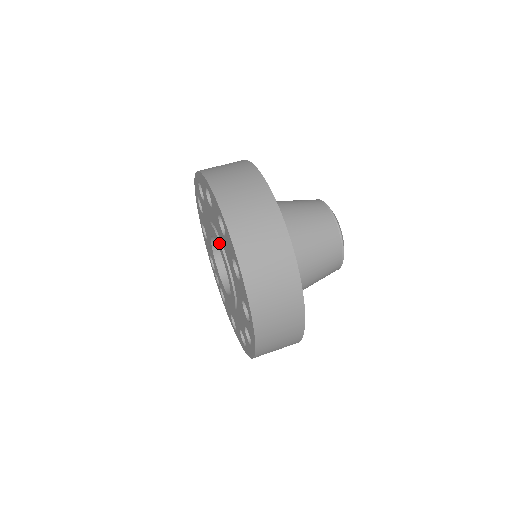
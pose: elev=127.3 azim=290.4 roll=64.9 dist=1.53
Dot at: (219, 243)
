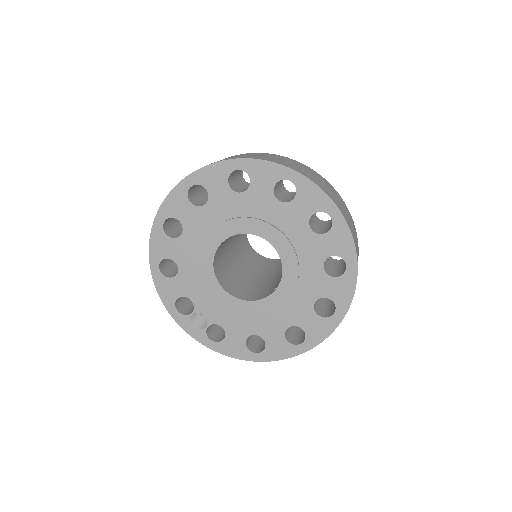
Dot at: (265, 225)
